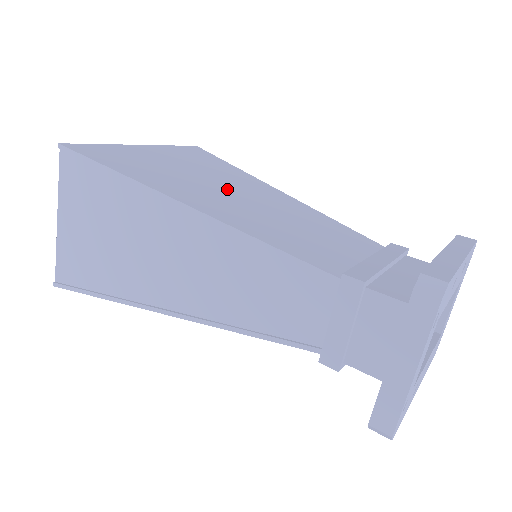
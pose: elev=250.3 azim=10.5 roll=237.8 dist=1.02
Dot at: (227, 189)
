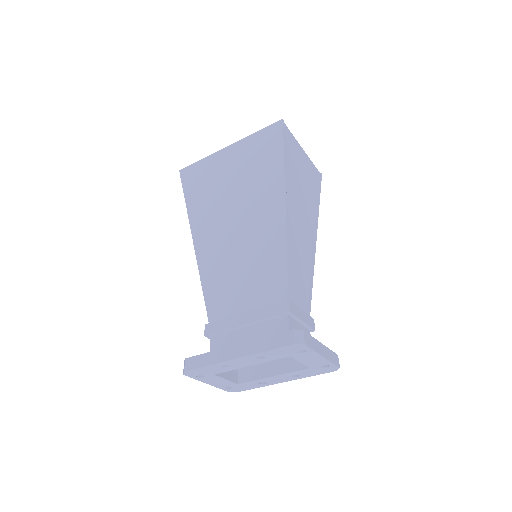
Dot at: (236, 212)
